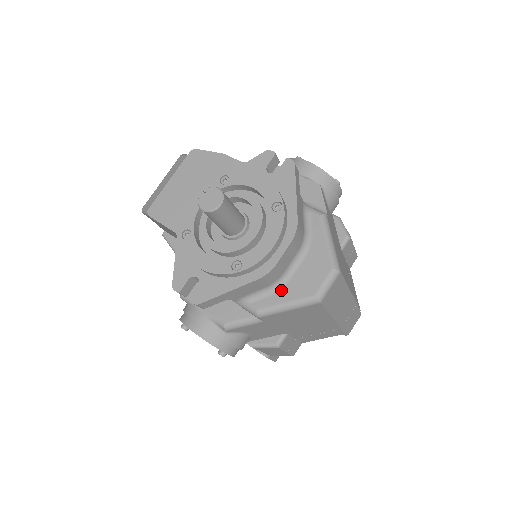
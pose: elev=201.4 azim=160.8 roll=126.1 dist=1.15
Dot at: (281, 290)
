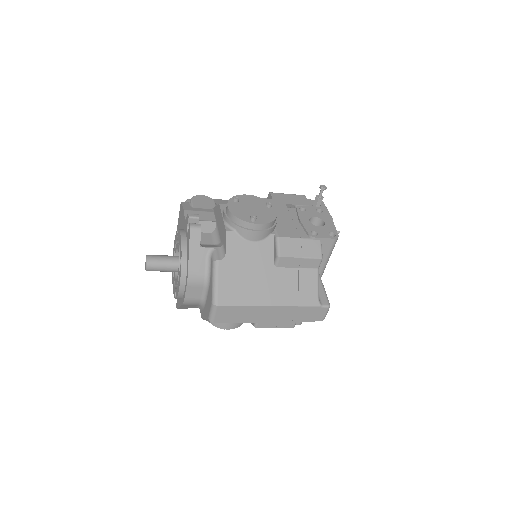
Dot at: (204, 308)
